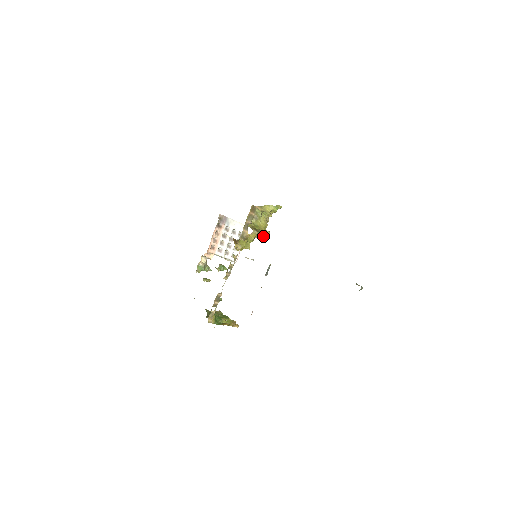
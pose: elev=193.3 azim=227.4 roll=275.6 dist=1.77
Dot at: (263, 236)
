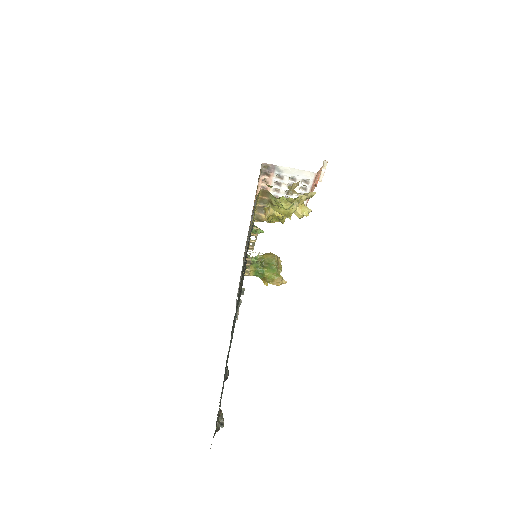
Dot at: (297, 216)
